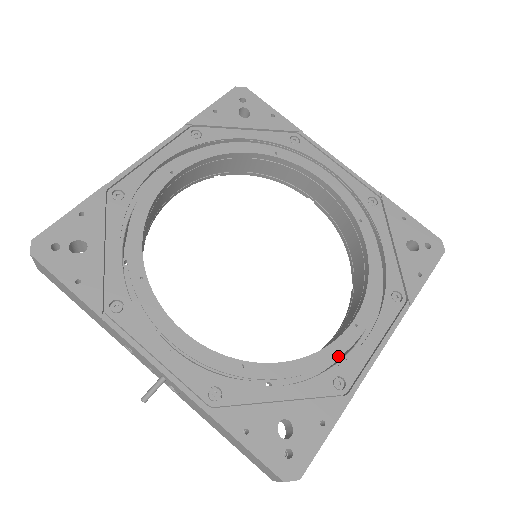
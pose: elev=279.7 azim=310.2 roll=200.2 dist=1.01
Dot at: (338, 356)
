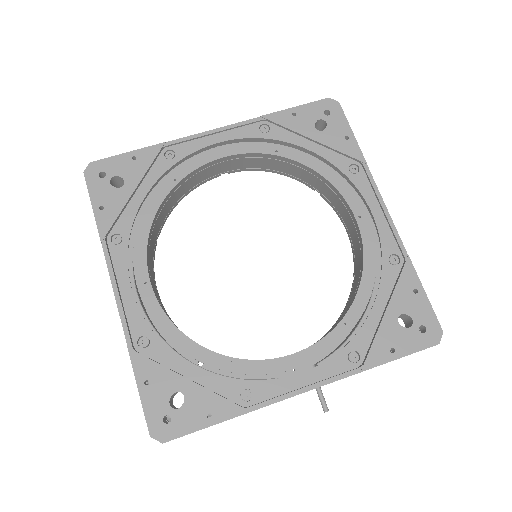
Dot at: (375, 247)
